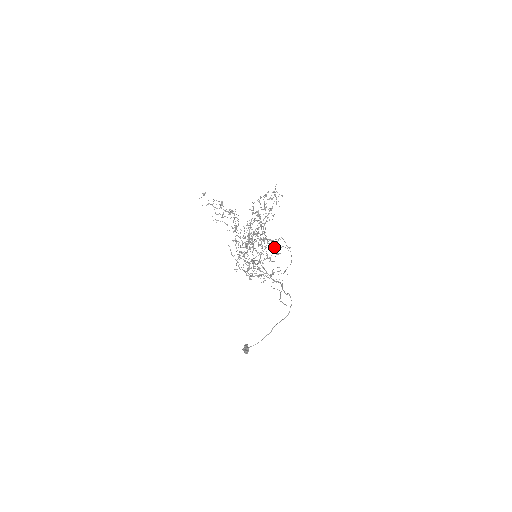
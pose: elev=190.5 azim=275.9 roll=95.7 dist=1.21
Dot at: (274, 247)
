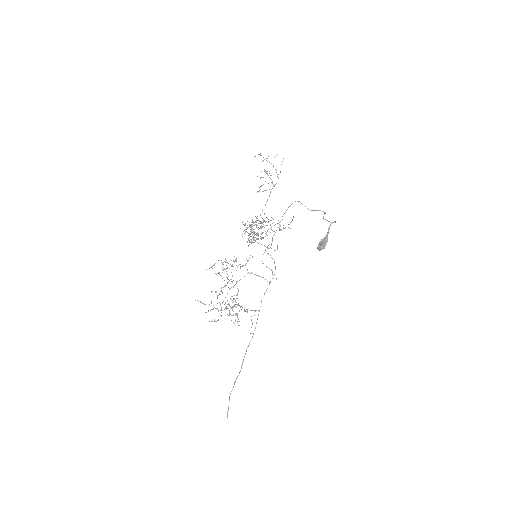
Dot at: occluded
